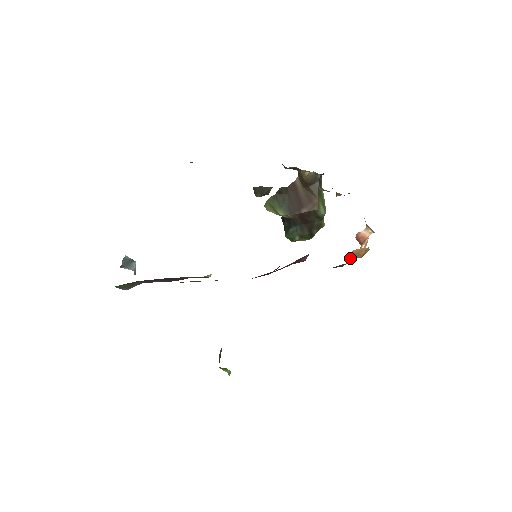
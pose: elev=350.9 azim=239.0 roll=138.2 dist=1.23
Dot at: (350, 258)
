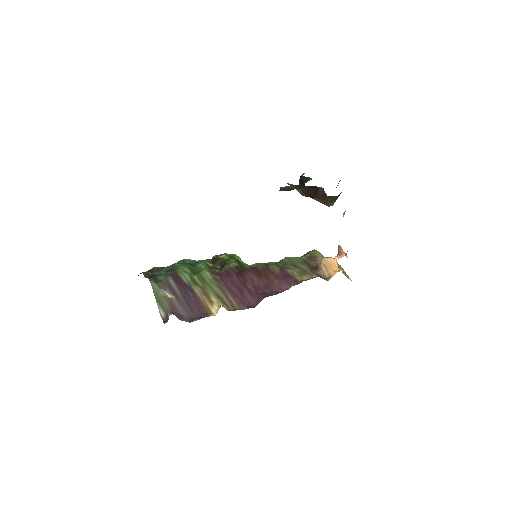
Dot at: (320, 273)
